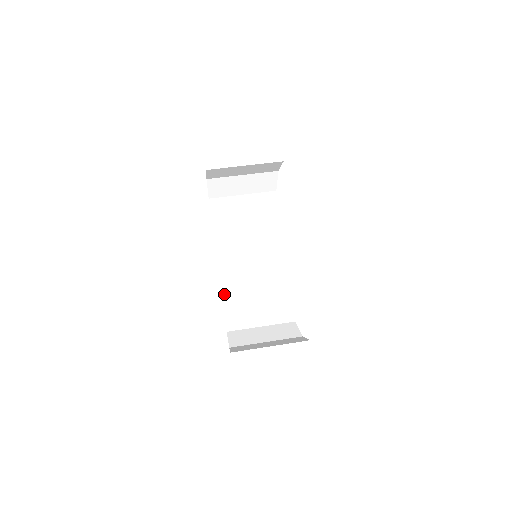
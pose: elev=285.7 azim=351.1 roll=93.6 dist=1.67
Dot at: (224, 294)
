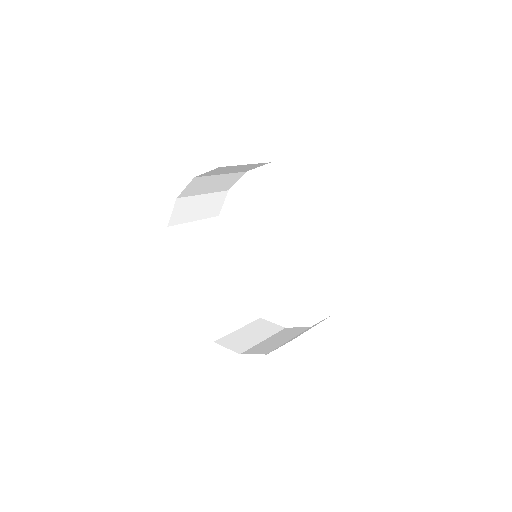
Dot at: (228, 346)
